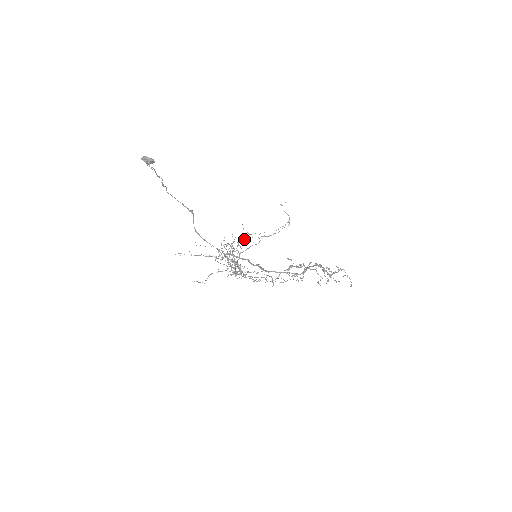
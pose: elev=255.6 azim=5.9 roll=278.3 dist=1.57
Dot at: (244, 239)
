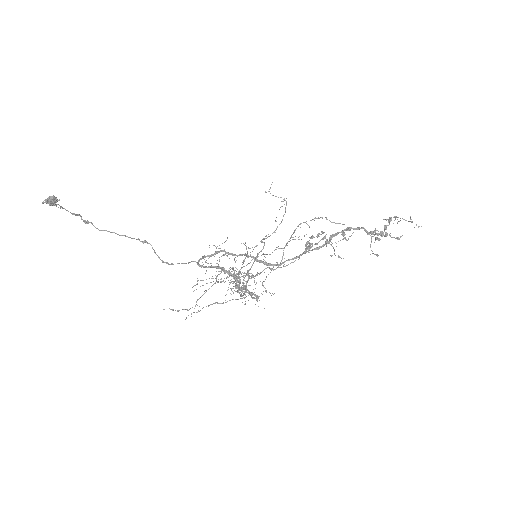
Dot at: occluded
